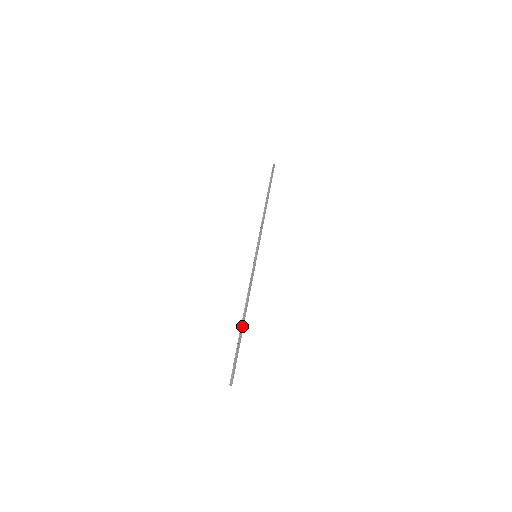
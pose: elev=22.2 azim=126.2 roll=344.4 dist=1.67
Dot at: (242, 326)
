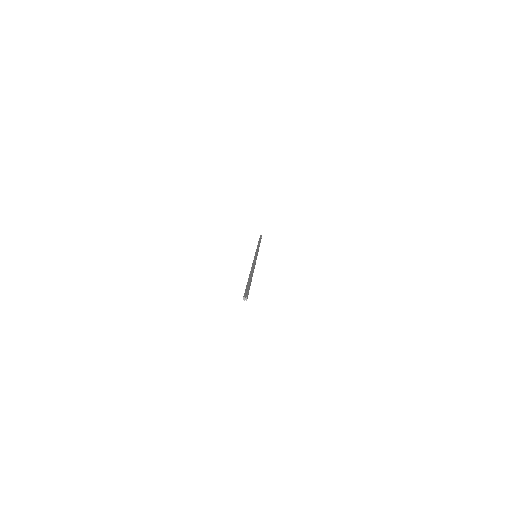
Dot at: (252, 275)
